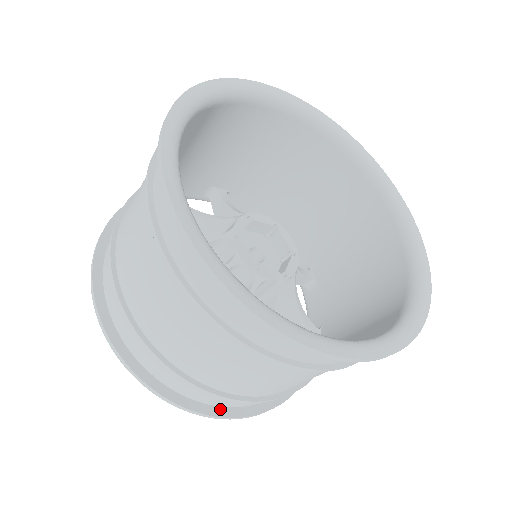
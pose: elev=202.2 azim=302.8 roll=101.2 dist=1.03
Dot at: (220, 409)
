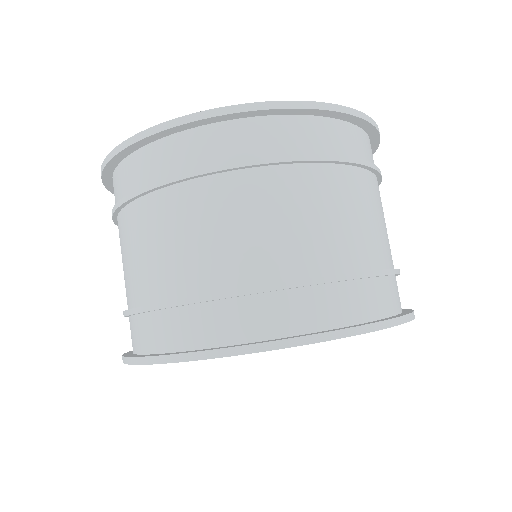
Dot at: (246, 344)
